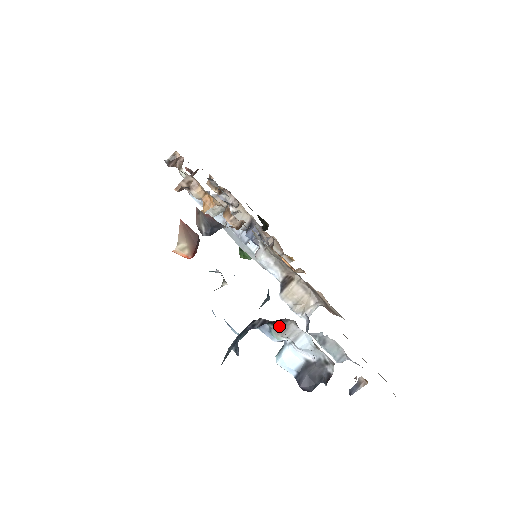
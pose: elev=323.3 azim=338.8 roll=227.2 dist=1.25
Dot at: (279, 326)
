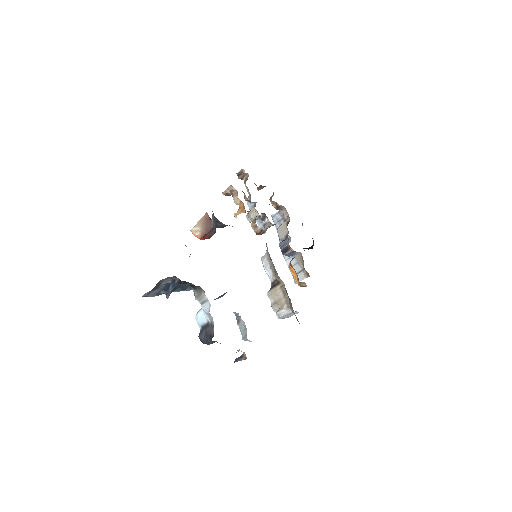
Dot at: (197, 291)
